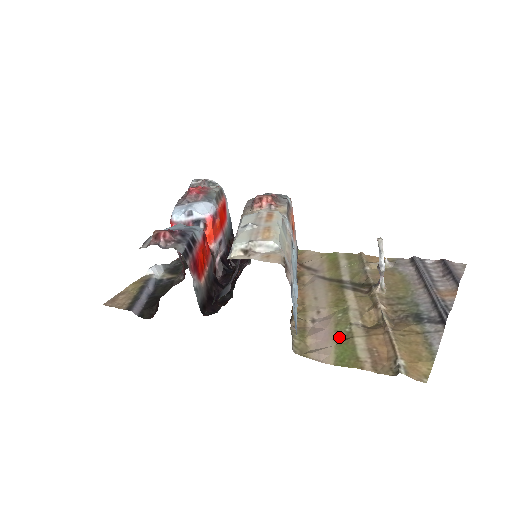
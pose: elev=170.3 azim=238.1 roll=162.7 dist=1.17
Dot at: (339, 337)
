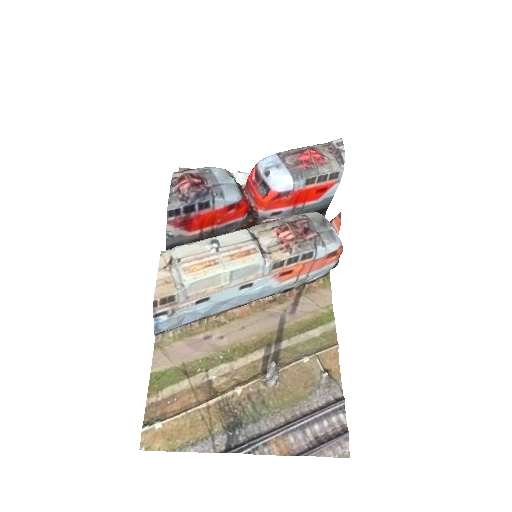
Dot at: (188, 366)
